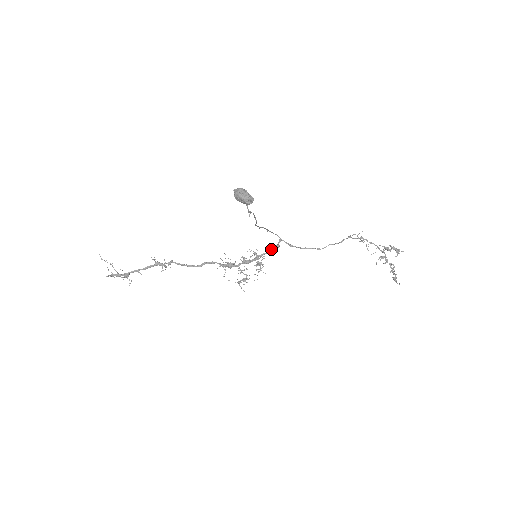
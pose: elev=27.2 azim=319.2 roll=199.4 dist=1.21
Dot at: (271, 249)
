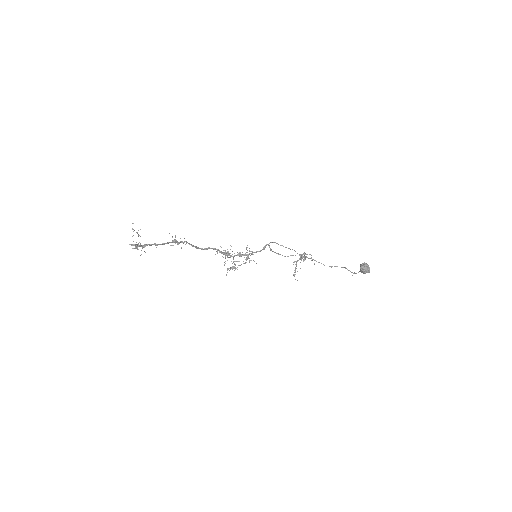
Dot at: (261, 250)
